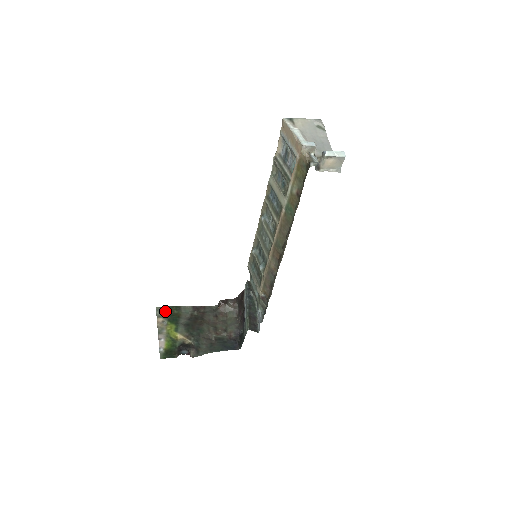
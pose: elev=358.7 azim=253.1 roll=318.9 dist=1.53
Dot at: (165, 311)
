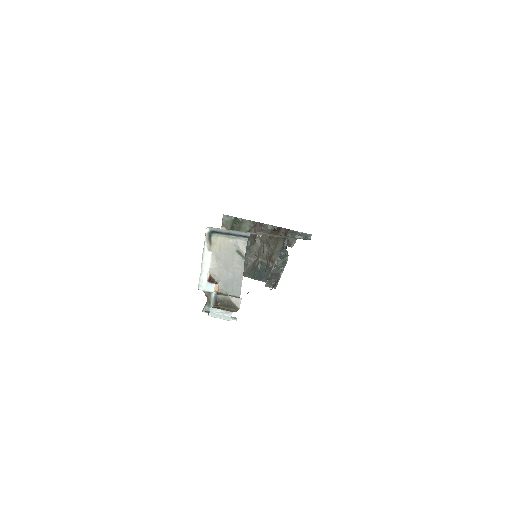
Dot at: (229, 221)
